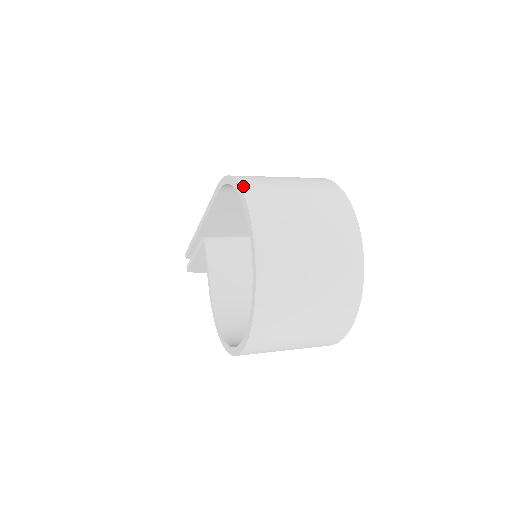
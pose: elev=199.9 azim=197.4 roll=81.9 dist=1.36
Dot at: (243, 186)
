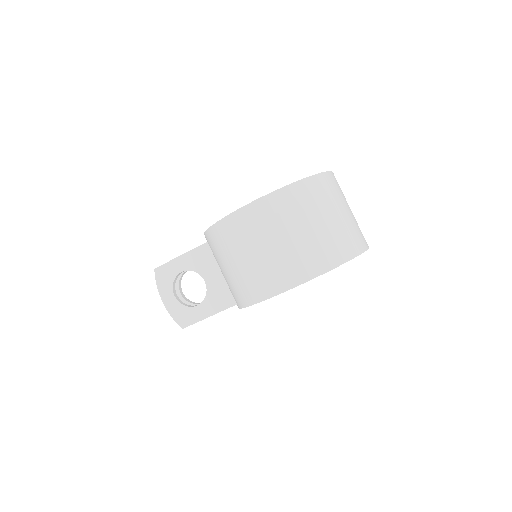
Dot at: occluded
